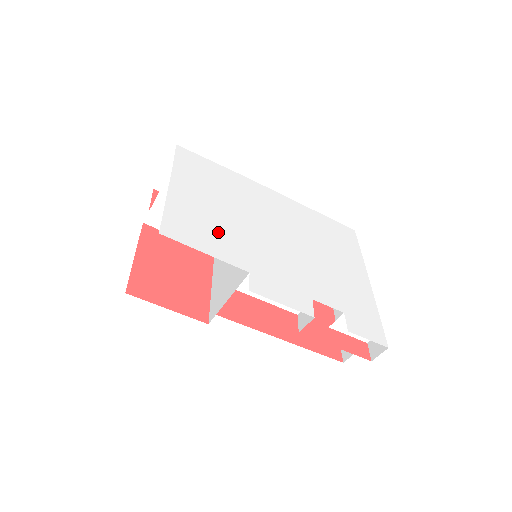
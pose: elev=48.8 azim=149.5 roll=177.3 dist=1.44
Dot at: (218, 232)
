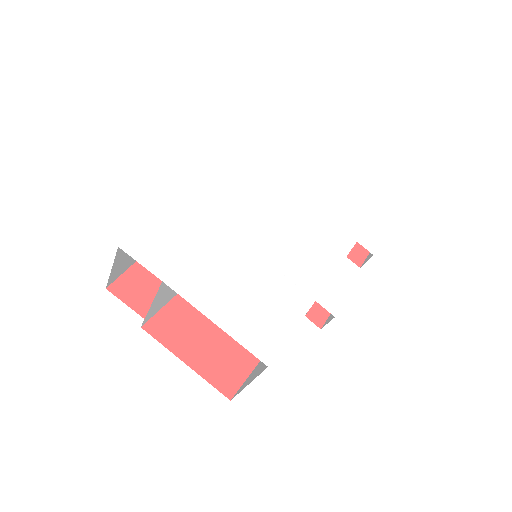
Dot at: (266, 297)
